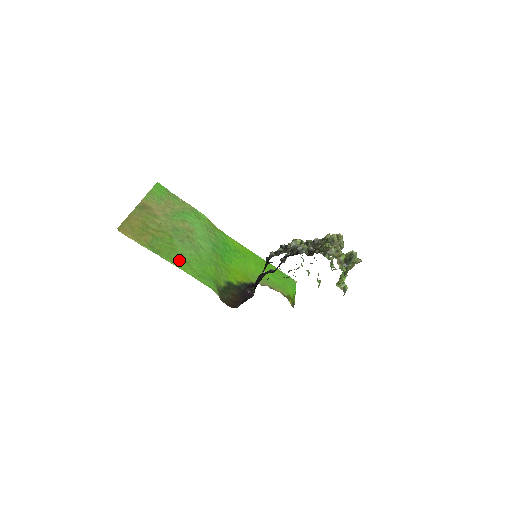
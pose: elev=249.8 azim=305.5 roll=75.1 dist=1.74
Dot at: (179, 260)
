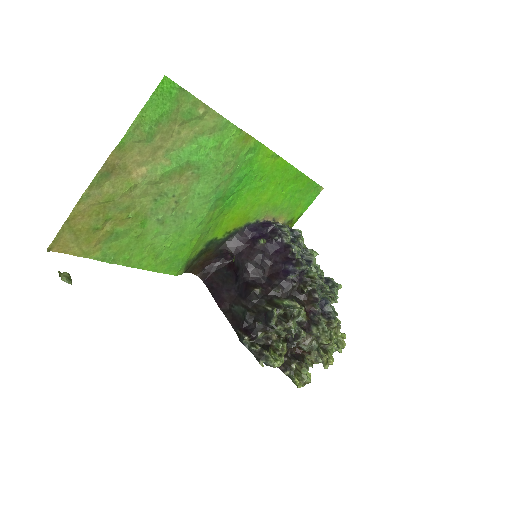
Dot at: (143, 256)
